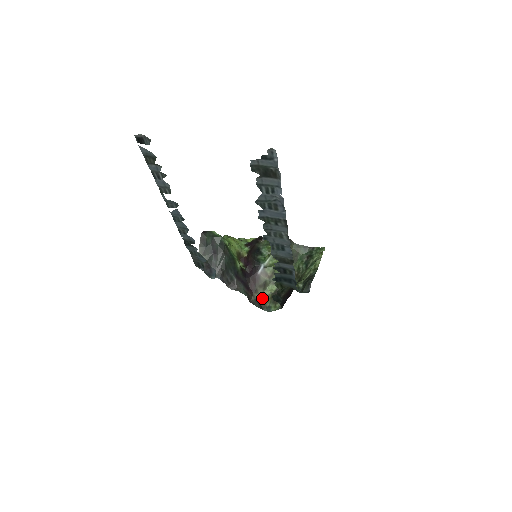
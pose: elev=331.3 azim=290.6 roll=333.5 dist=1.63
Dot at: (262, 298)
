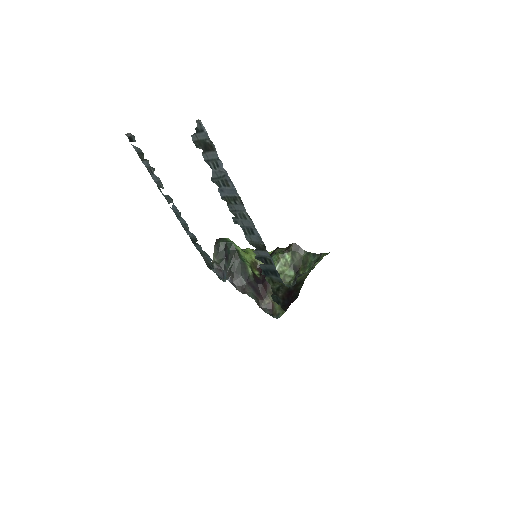
Dot at: (273, 305)
